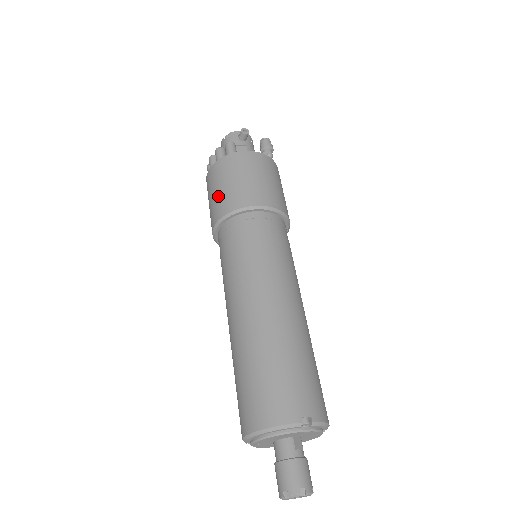
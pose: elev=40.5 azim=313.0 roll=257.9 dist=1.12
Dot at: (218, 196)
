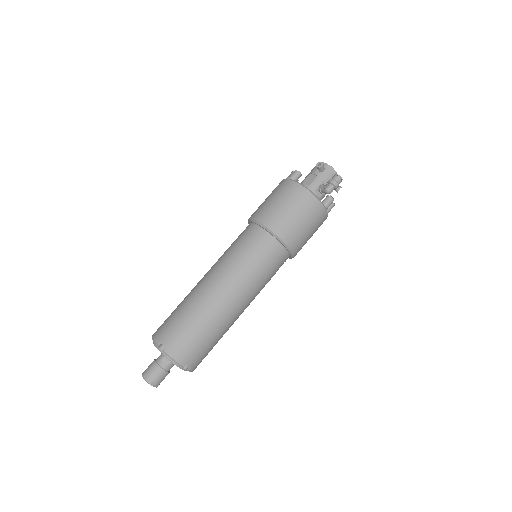
Dot at: occluded
